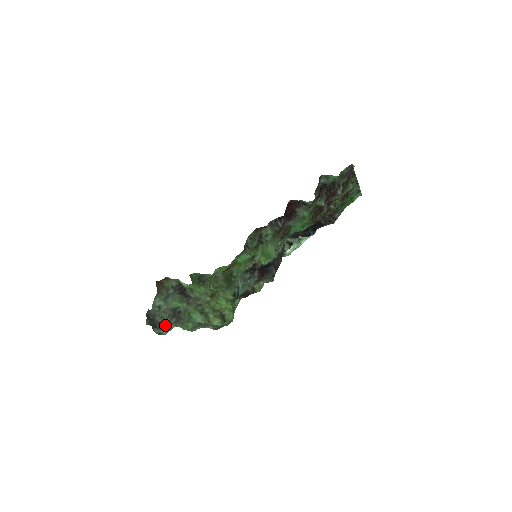
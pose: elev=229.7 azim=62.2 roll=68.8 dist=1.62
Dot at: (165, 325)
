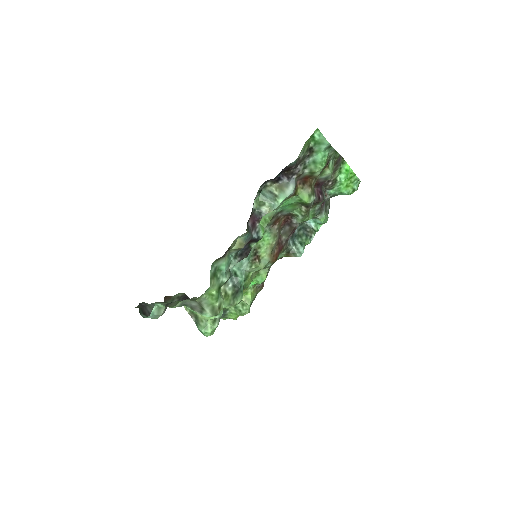
Dot at: occluded
